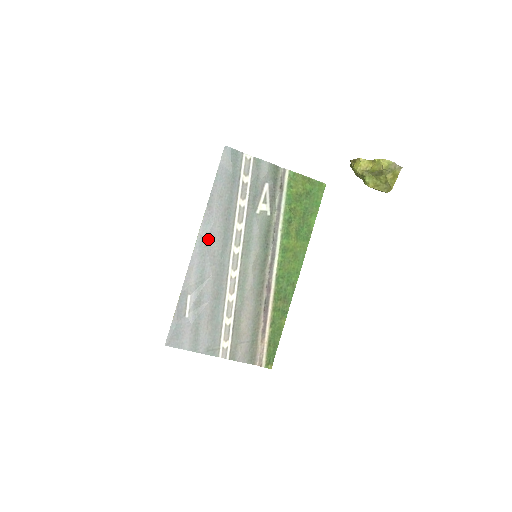
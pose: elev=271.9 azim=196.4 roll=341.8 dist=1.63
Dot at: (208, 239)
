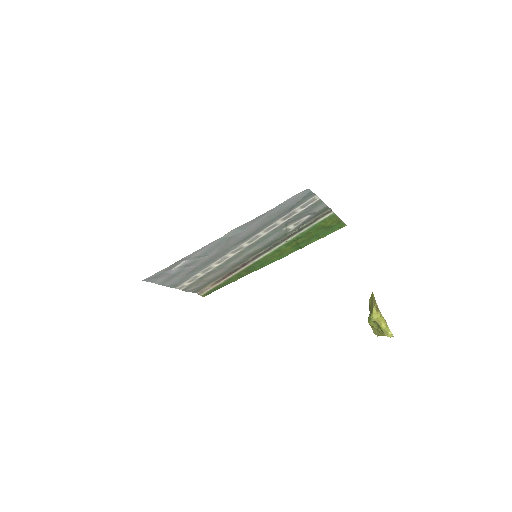
Dot at: (232, 237)
